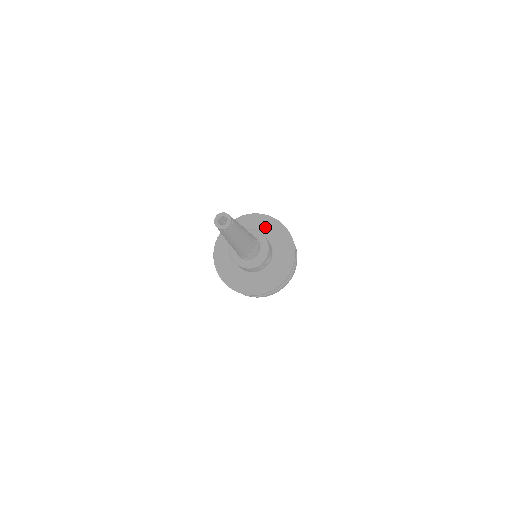
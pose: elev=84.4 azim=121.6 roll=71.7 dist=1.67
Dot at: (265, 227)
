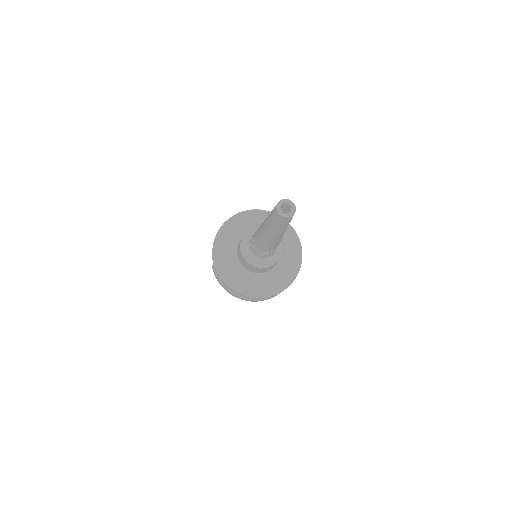
Dot at: (284, 236)
